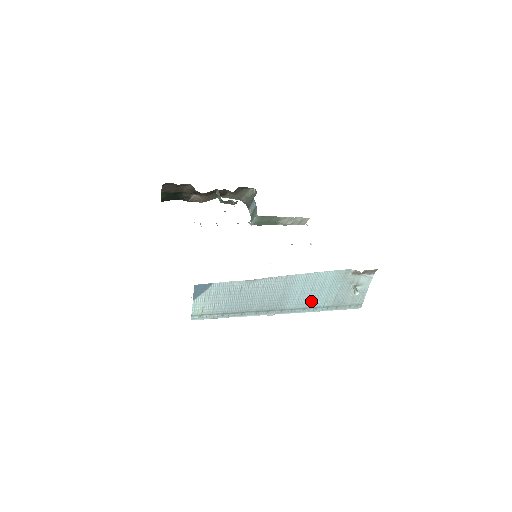
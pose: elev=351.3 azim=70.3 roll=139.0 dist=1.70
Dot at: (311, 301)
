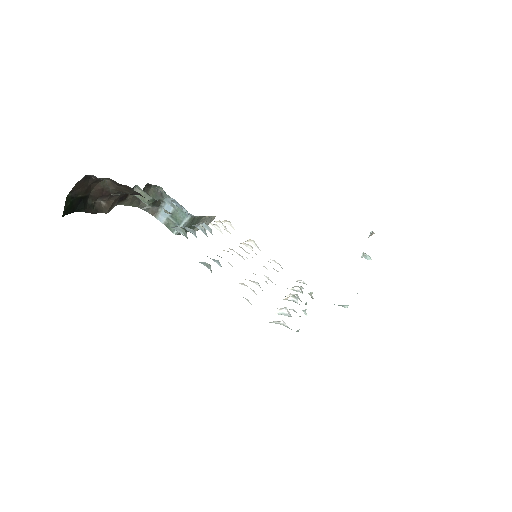
Dot at: occluded
